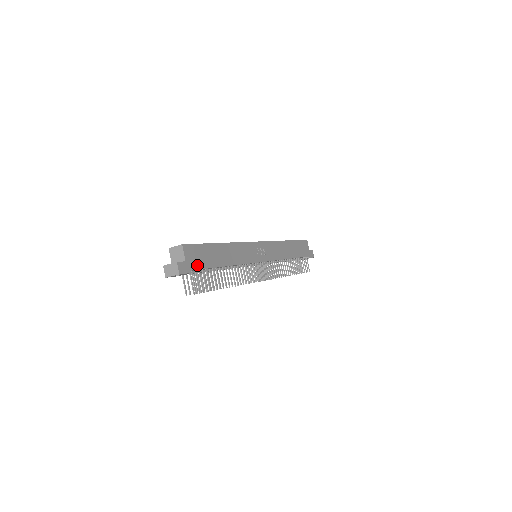
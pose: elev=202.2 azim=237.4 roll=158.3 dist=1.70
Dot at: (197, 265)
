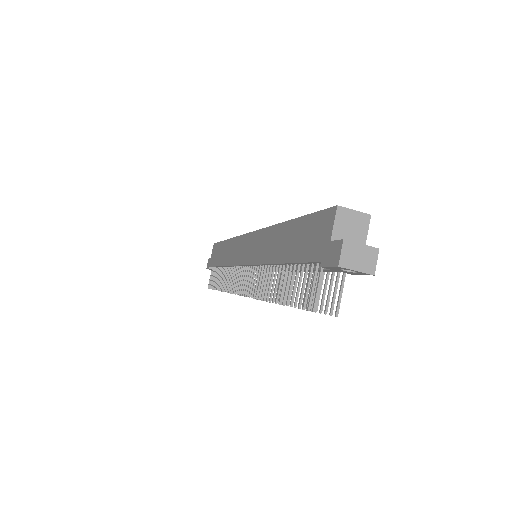
Dot at: occluded
